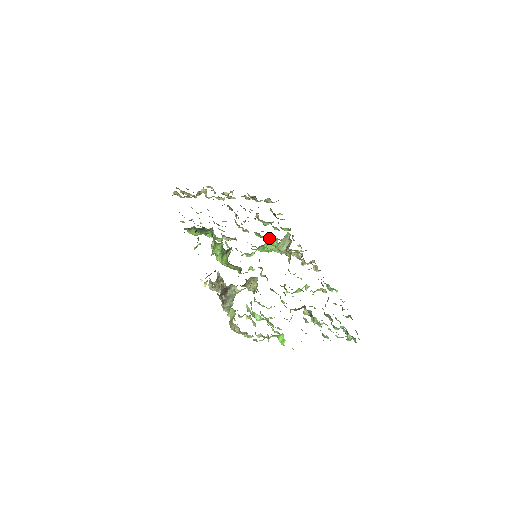
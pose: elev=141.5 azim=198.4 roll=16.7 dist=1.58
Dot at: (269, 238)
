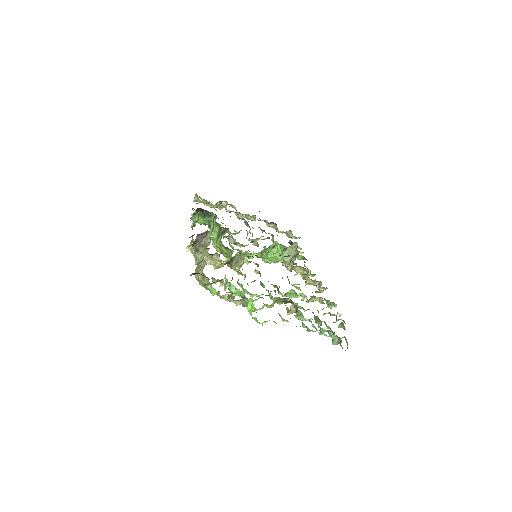
Dot at: (275, 244)
